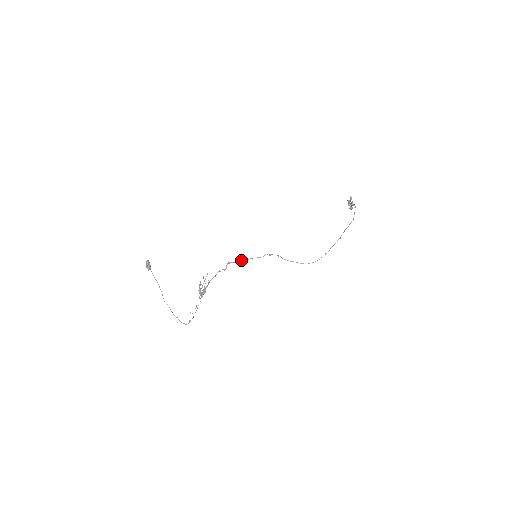
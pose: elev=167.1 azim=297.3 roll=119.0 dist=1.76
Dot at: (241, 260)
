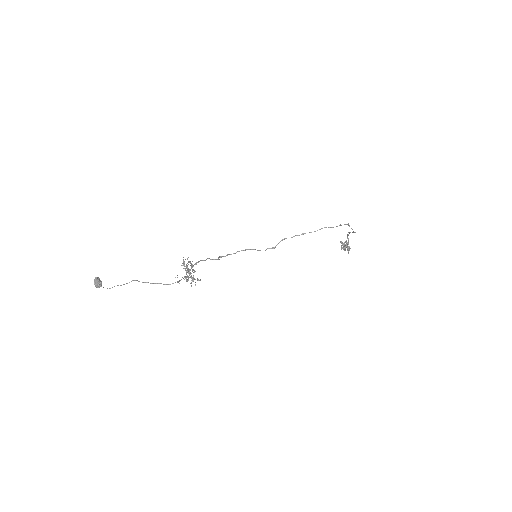
Dot at: (236, 252)
